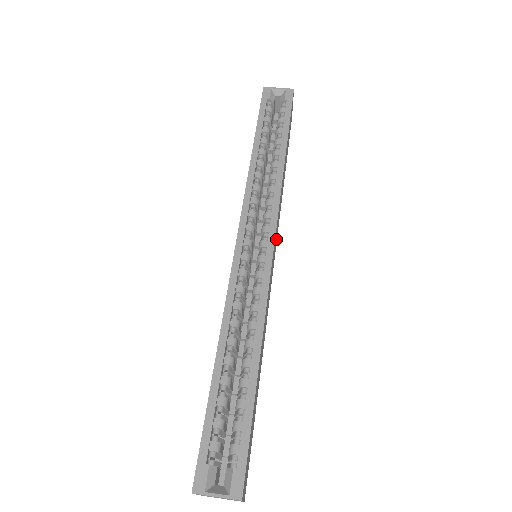
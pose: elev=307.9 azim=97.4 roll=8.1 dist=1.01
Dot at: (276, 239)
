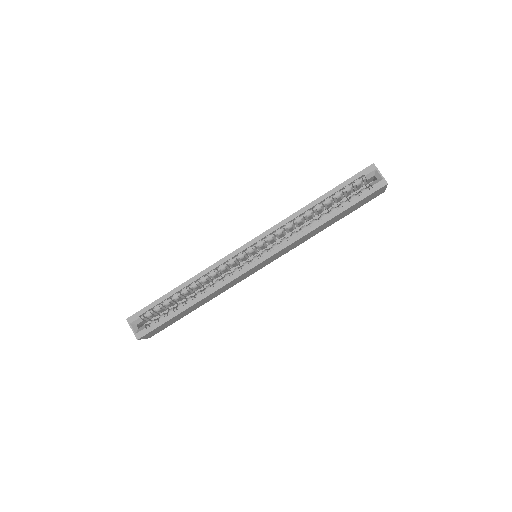
Dot at: (276, 258)
